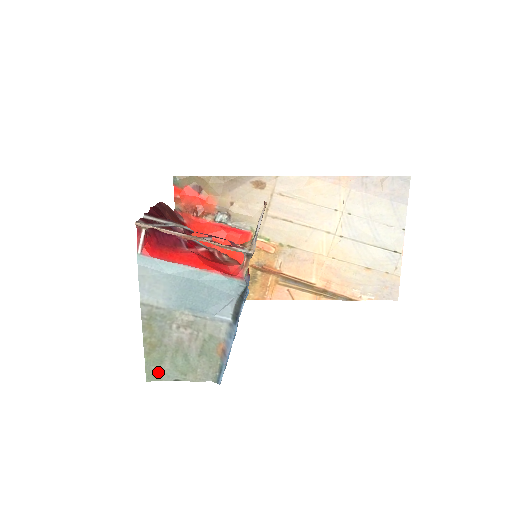
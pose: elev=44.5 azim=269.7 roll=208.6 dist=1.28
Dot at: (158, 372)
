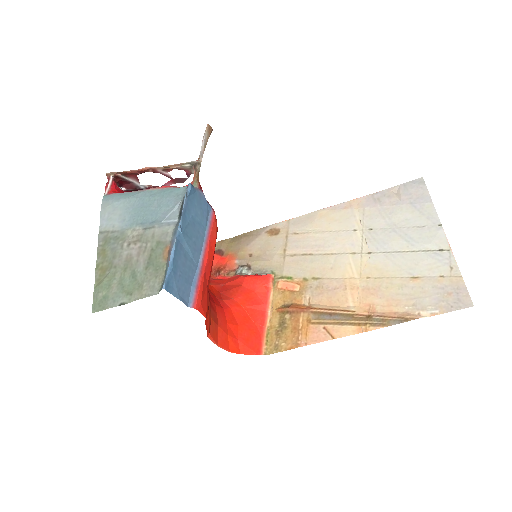
Dot at: (105, 299)
